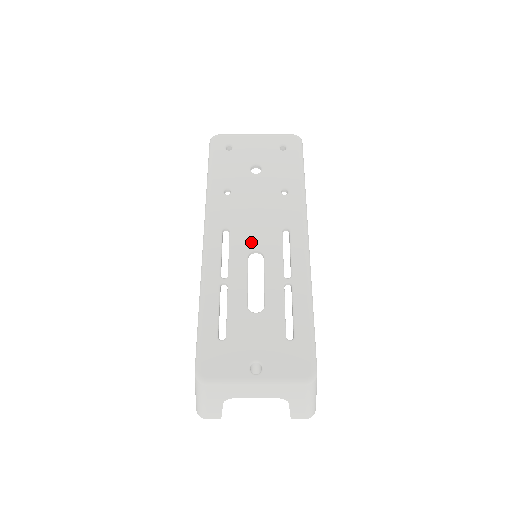
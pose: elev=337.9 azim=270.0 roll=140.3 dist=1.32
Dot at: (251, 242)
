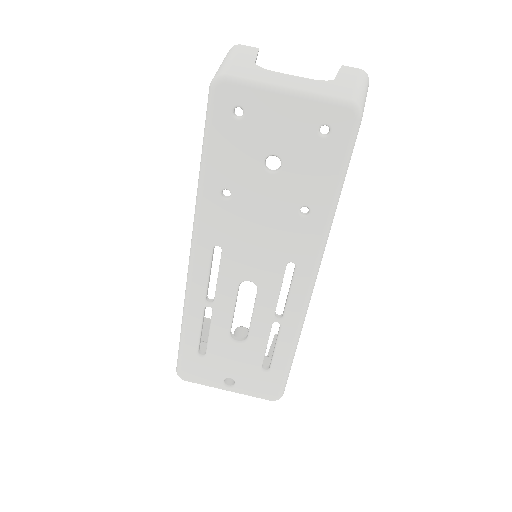
Dot at: (245, 271)
